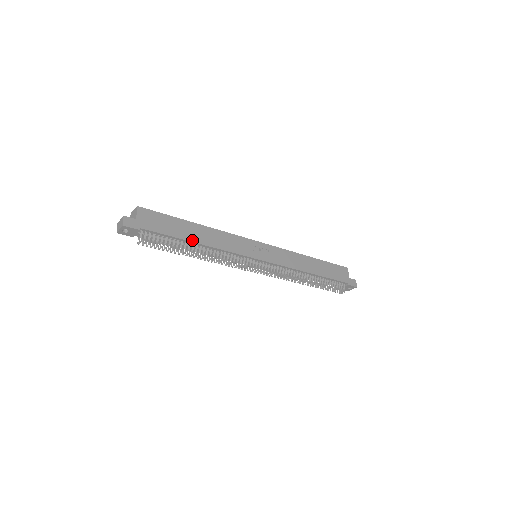
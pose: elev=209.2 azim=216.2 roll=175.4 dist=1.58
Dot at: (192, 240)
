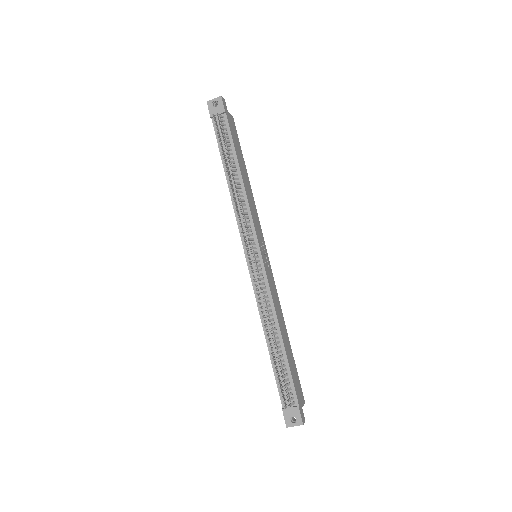
Dot at: (240, 167)
